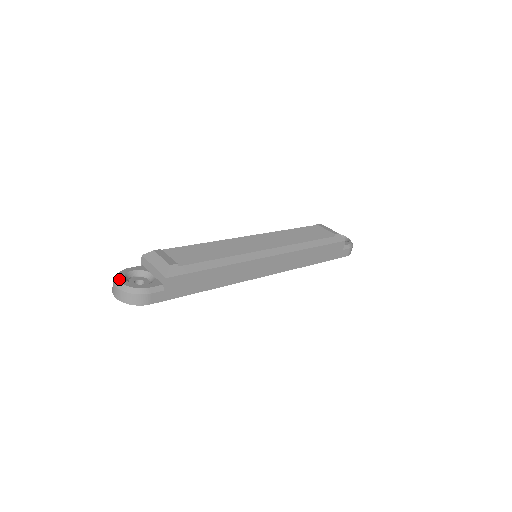
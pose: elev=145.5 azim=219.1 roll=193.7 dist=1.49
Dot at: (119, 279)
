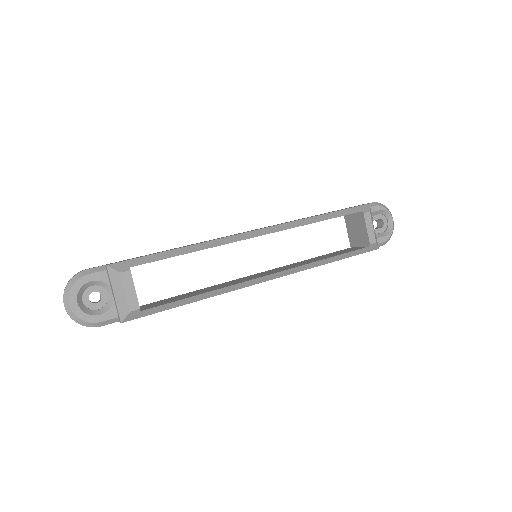
Dot at: (70, 300)
